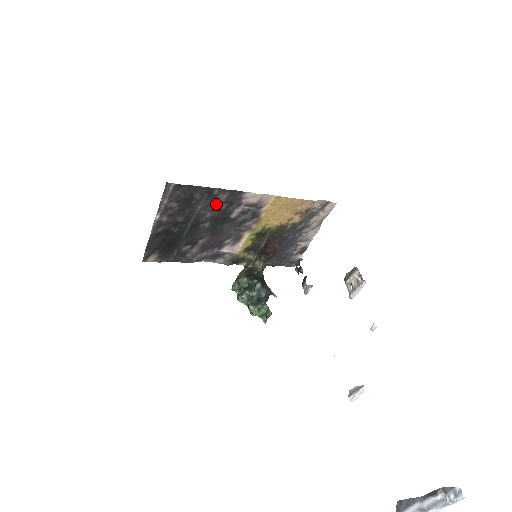
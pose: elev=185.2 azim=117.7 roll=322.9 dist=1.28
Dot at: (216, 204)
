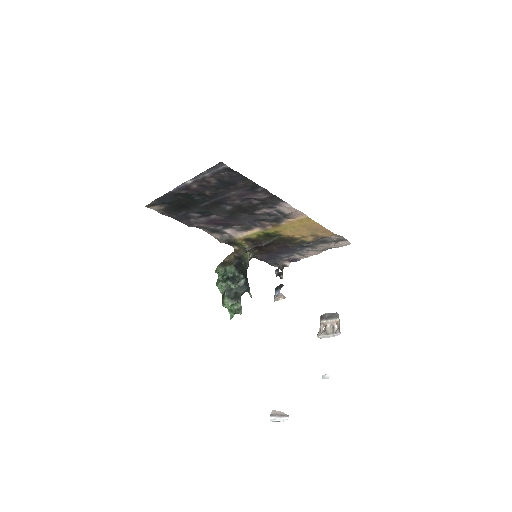
Dot at: (251, 197)
